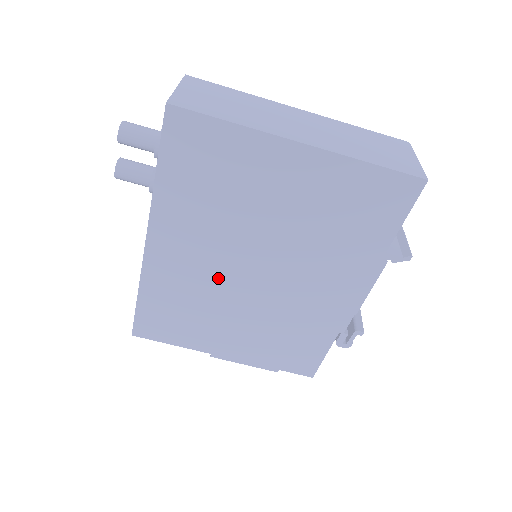
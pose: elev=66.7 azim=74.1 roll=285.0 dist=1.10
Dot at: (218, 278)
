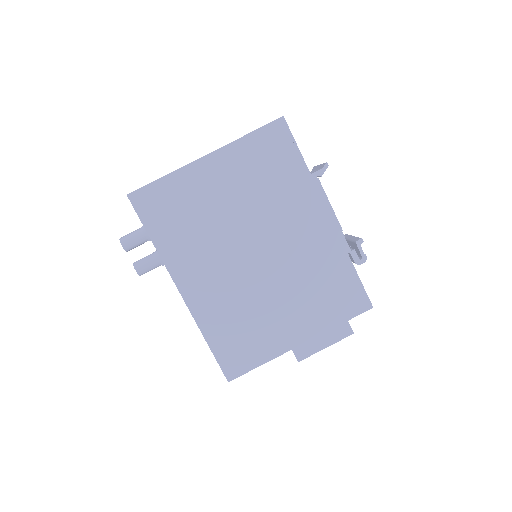
Dot at: (240, 280)
